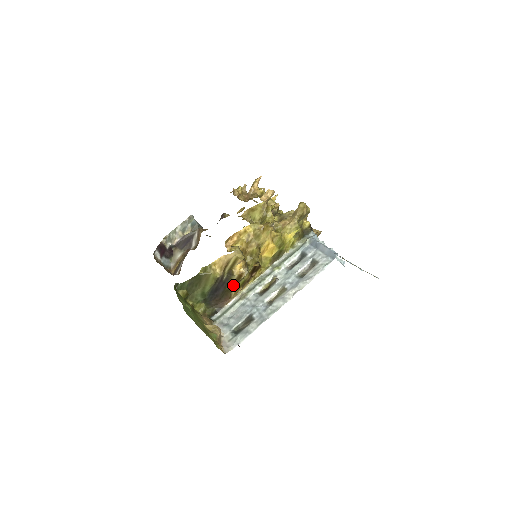
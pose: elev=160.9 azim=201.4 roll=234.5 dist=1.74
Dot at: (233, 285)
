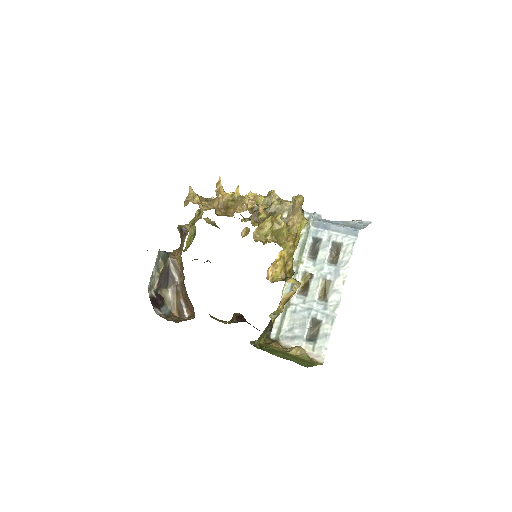
Dot at: occluded
